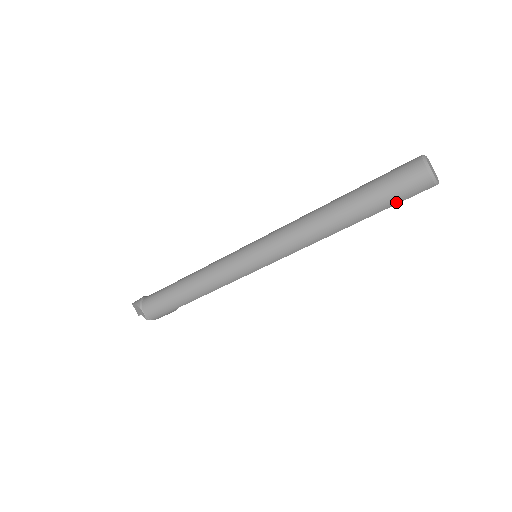
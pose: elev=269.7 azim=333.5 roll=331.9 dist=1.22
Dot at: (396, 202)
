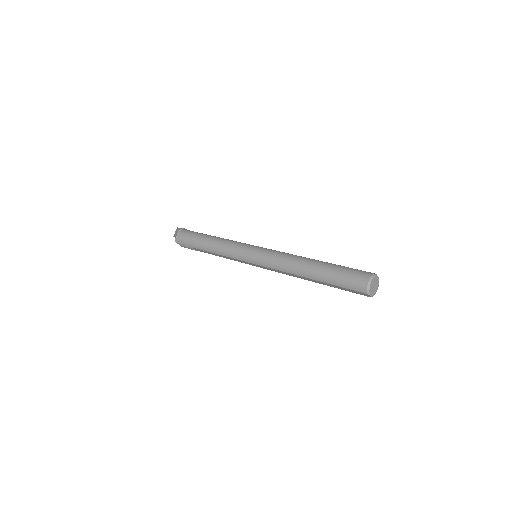
Dot at: (342, 285)
